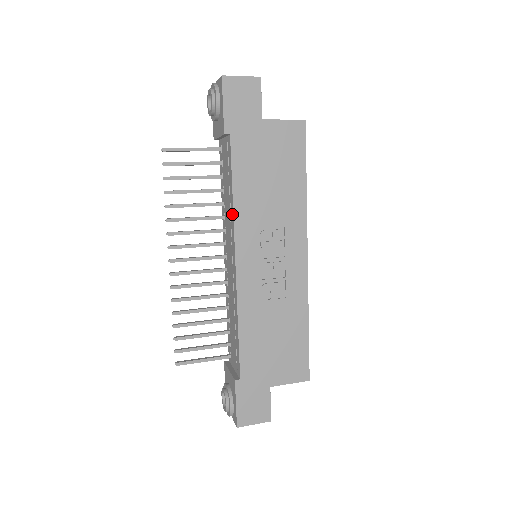
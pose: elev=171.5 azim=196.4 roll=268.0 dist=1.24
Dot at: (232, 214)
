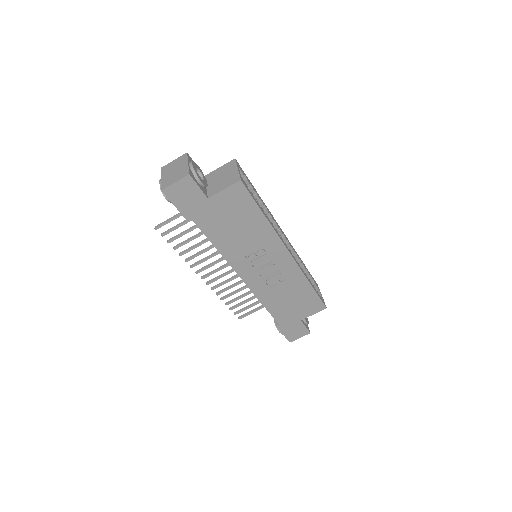
Dot at: (223, 256)
